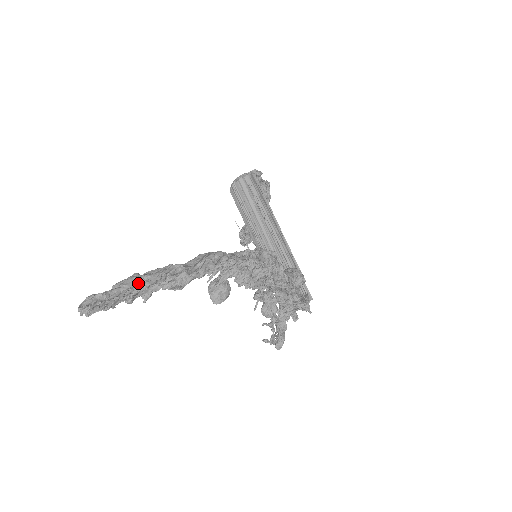
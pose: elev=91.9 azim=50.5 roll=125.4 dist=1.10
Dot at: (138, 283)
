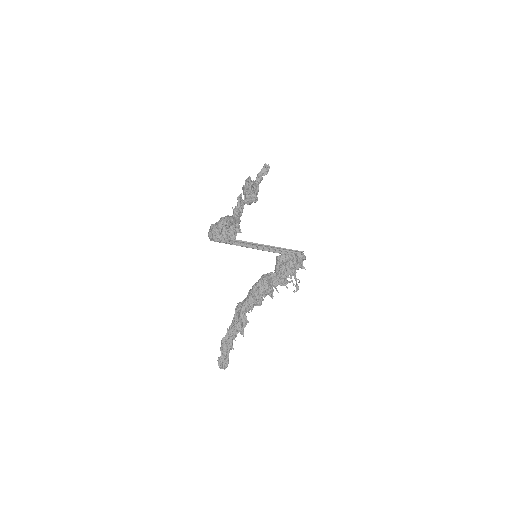
Dot at: (228, 347)
